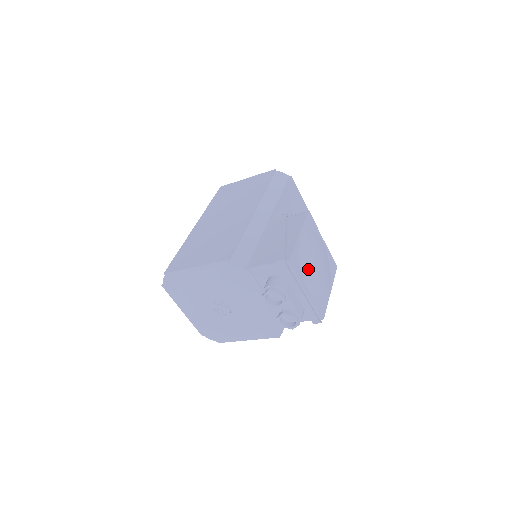
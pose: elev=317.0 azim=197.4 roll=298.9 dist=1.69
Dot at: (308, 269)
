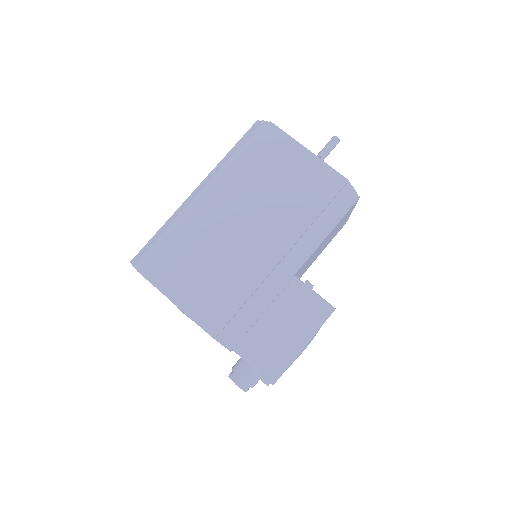
Dot at: occluded
